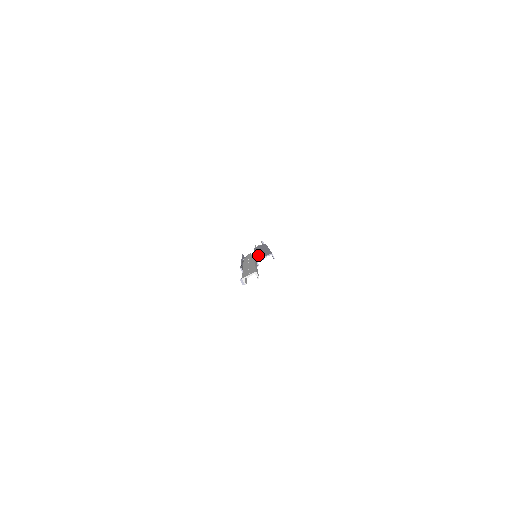
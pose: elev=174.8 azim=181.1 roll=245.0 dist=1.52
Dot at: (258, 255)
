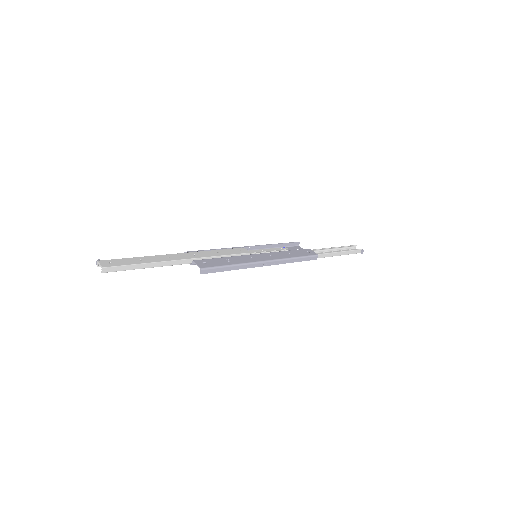
Dot at: (227, 258)
